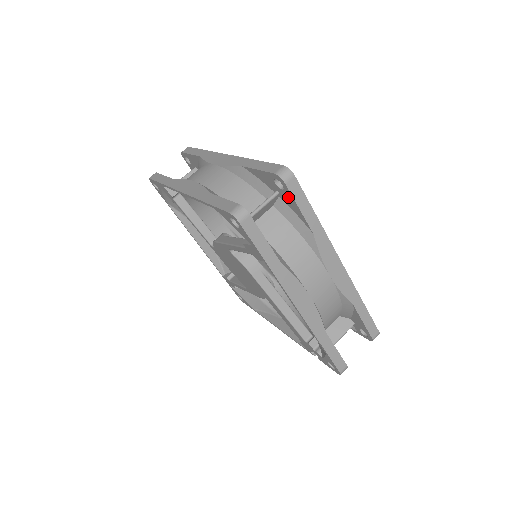
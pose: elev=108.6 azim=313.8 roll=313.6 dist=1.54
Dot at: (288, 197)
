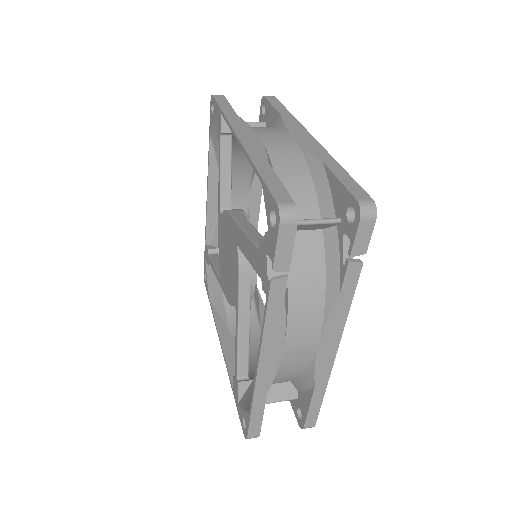
Dot at: (268, 110)
